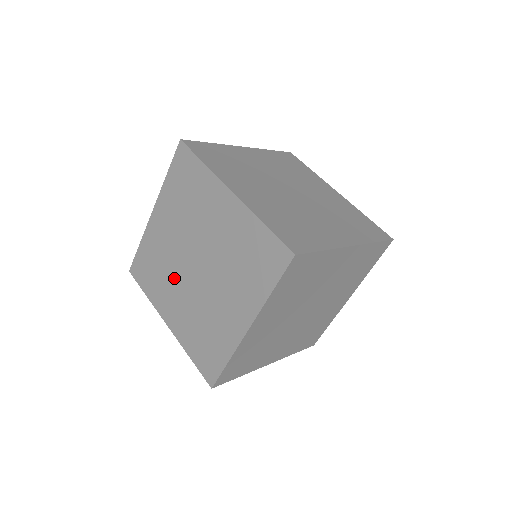
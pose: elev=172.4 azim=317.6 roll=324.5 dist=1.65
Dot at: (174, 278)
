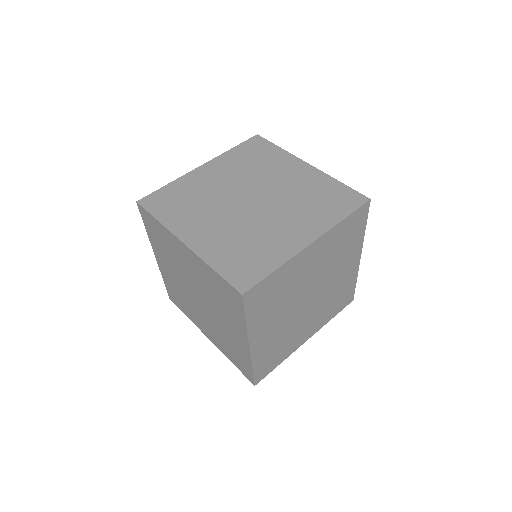
Dot at: (193, 306)
